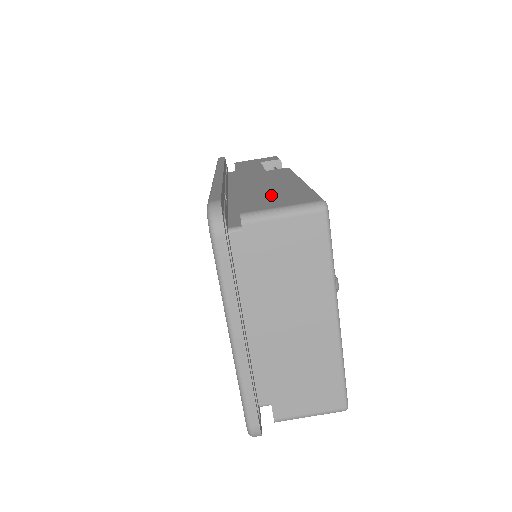
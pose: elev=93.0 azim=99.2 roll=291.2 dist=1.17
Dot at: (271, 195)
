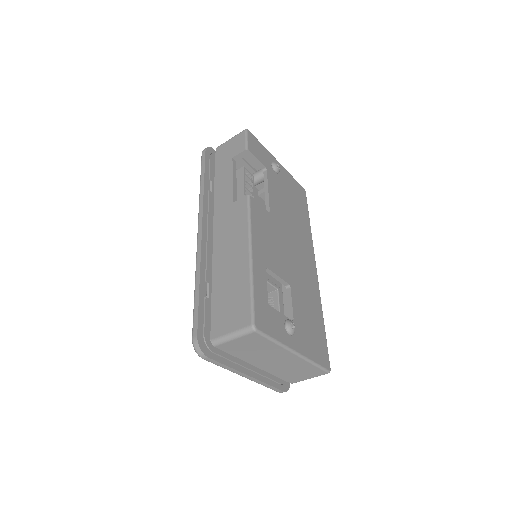
Dot at: (228, 297)
